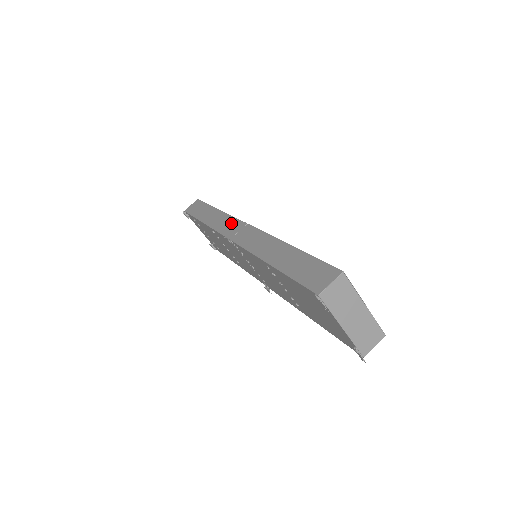
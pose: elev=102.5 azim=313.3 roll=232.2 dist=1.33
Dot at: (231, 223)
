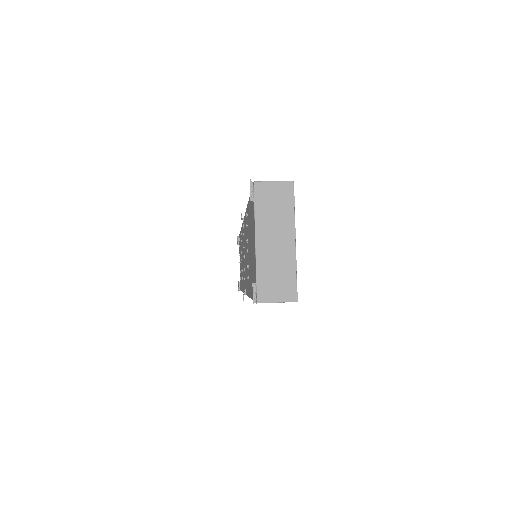
Dot at: occluded
